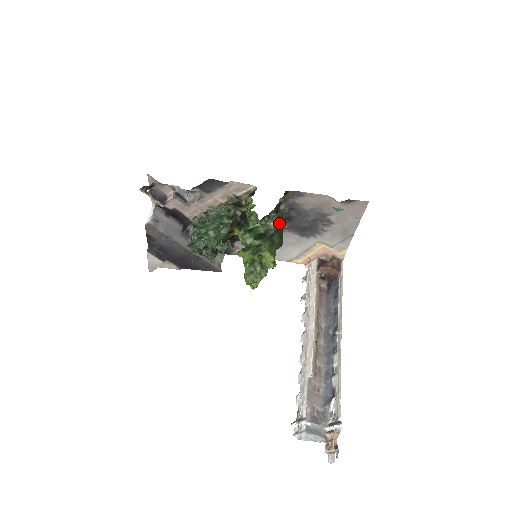
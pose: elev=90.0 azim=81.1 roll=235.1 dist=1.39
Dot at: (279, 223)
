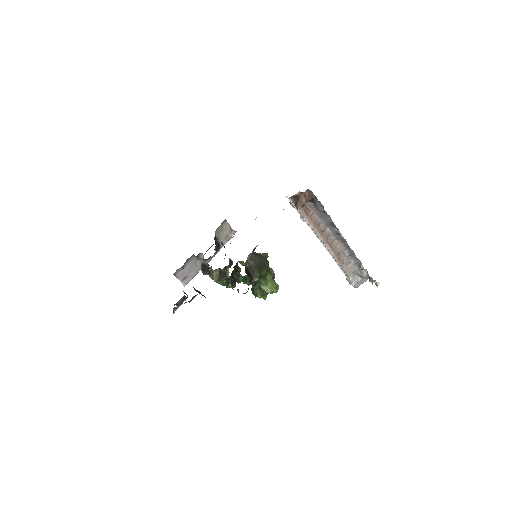
Dot at: (257, 268)
